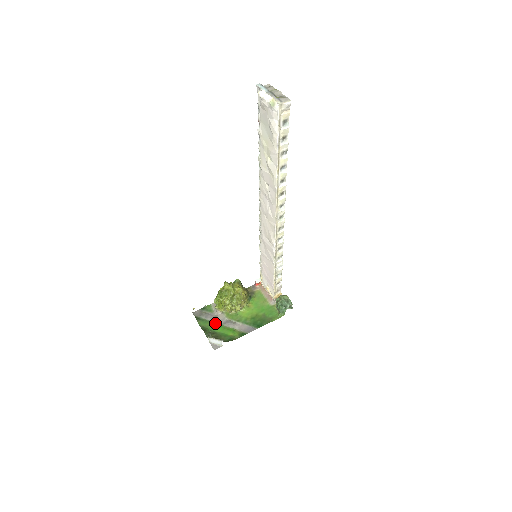
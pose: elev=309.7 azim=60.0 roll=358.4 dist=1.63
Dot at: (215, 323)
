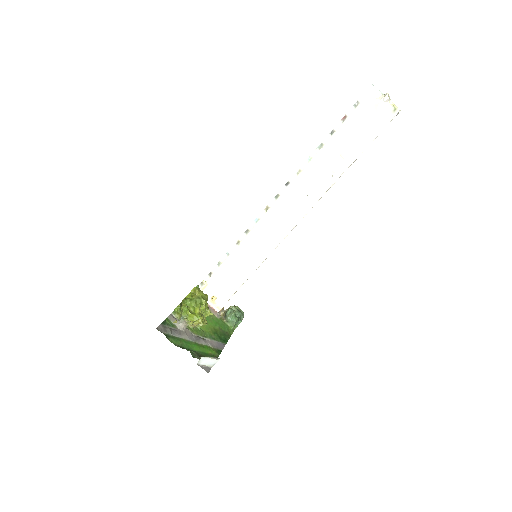
Dot at: (187, 340)
